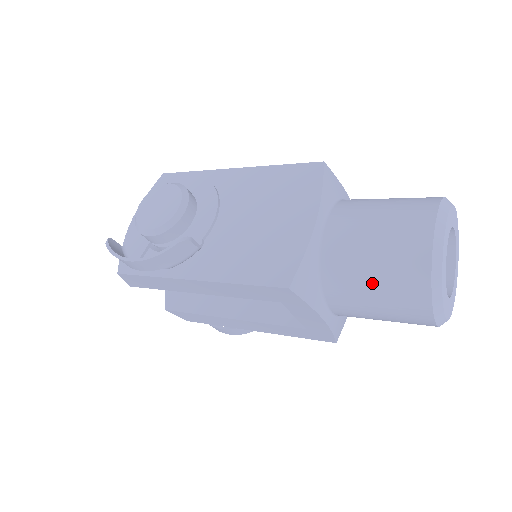
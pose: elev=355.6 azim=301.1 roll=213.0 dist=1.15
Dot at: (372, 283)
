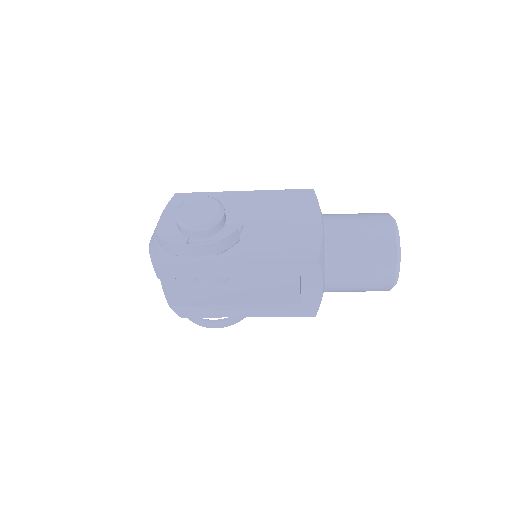
Dot at: (361, 259)
